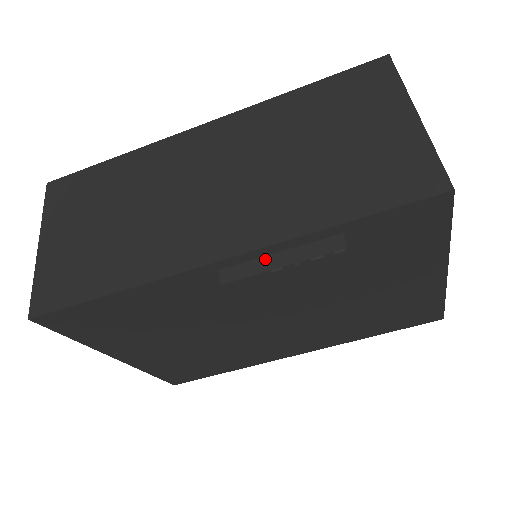
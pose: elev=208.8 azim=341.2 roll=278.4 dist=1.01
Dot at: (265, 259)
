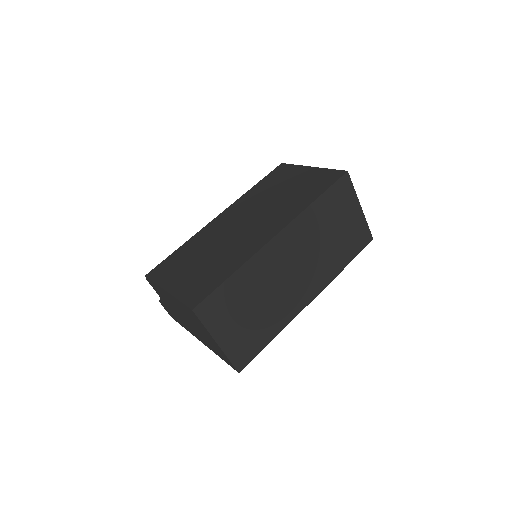
Dot at: occluded
